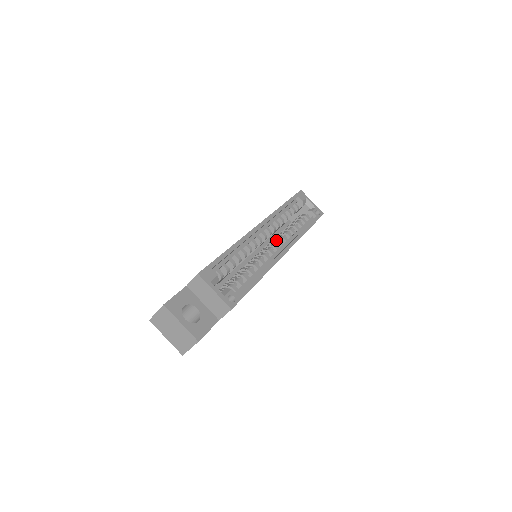
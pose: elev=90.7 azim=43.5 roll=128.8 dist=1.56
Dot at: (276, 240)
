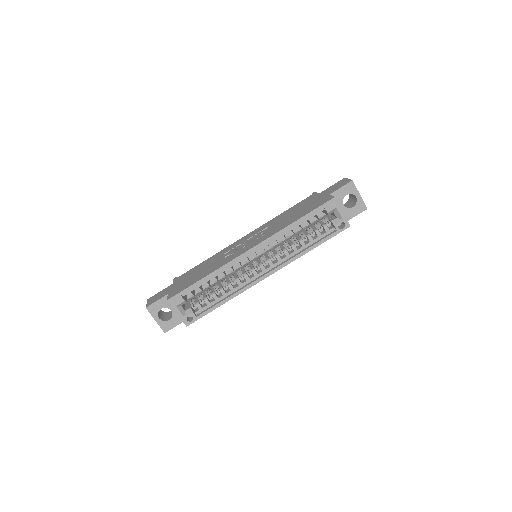
Dot at: (268, 259)
